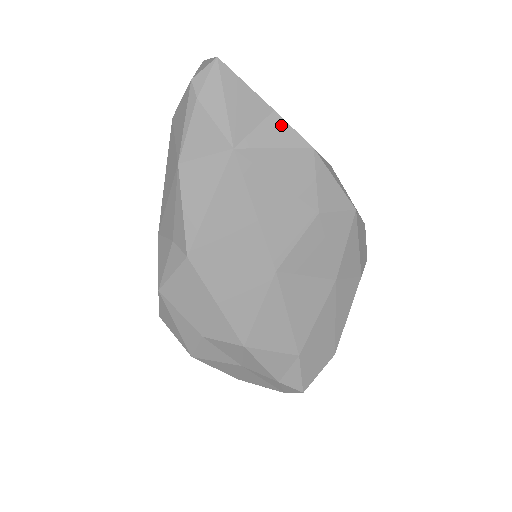
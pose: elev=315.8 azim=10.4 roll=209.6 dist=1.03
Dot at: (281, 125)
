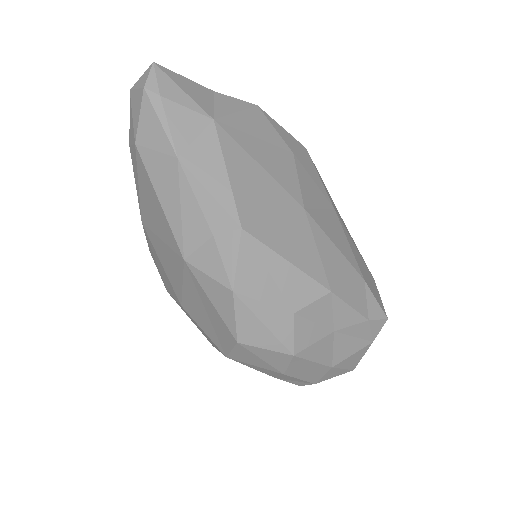
Dot at: (226, 98)
